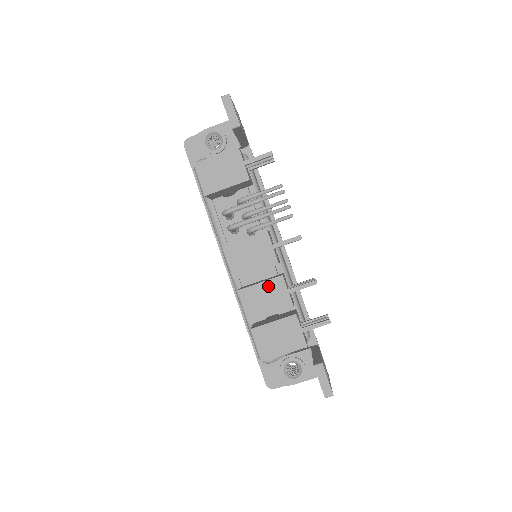
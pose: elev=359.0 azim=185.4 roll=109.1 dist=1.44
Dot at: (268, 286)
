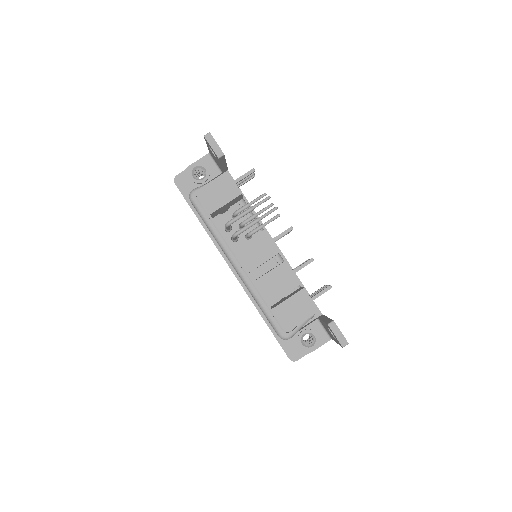
Dot at: (277, 272)
